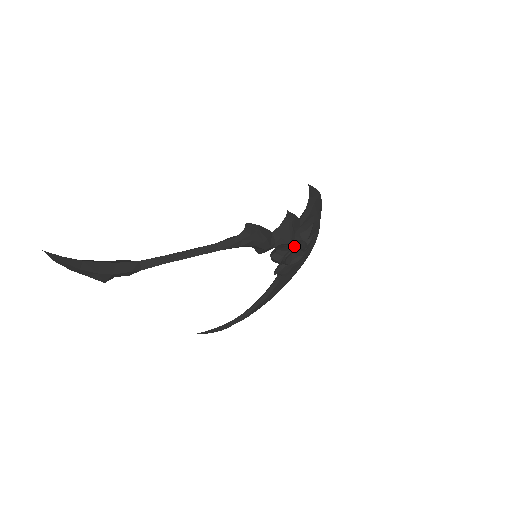
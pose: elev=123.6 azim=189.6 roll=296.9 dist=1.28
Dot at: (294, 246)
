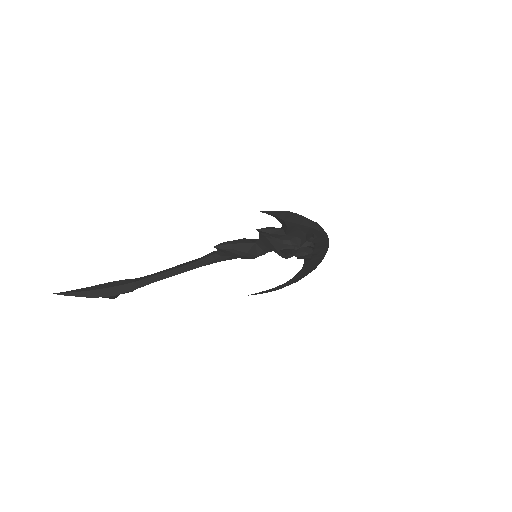
Dot at: (292, 248)
